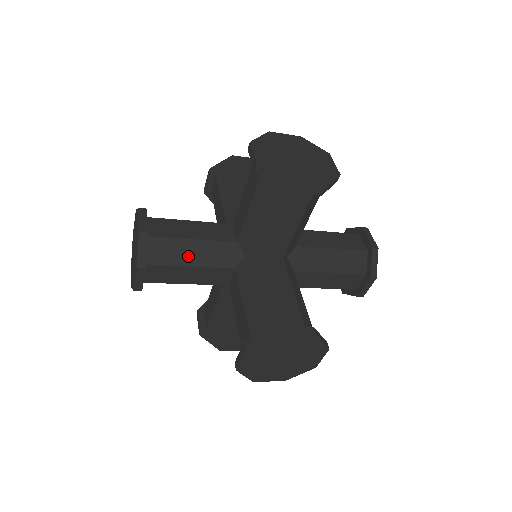
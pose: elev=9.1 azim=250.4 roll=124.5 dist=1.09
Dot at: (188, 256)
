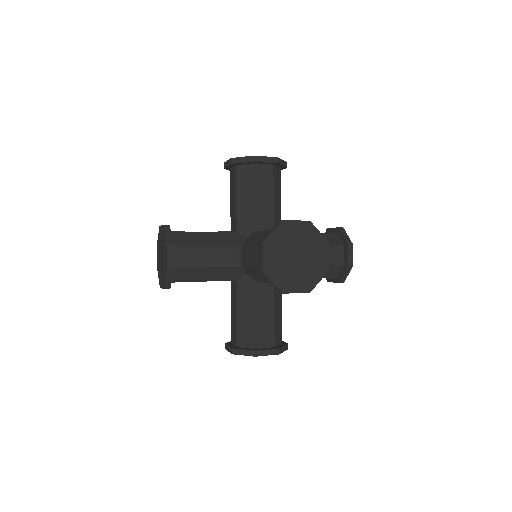
Dot at: (202, 276)
